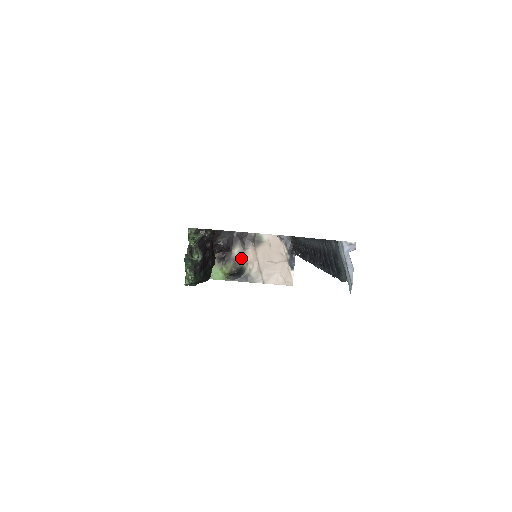
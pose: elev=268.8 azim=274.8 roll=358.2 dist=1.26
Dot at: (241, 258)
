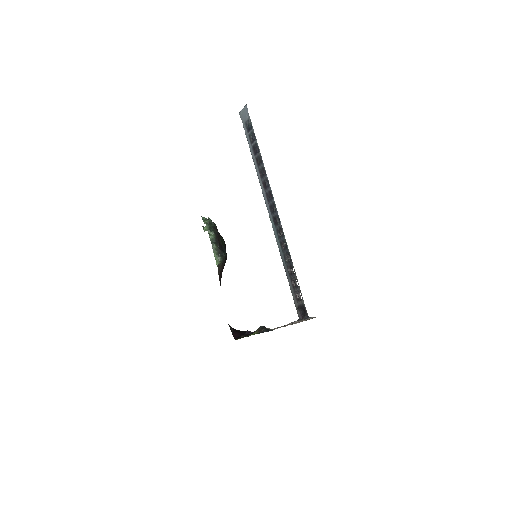
Dot at: occluded
